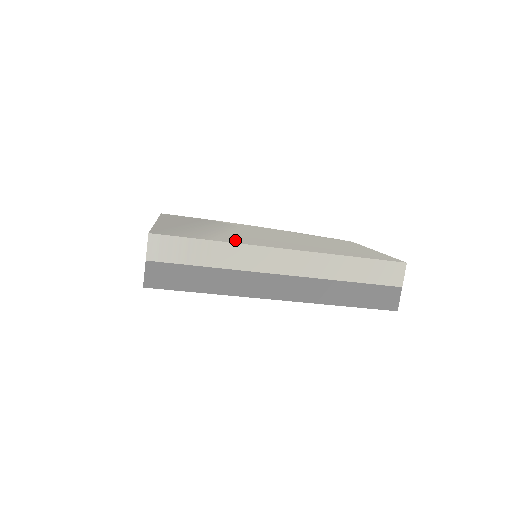
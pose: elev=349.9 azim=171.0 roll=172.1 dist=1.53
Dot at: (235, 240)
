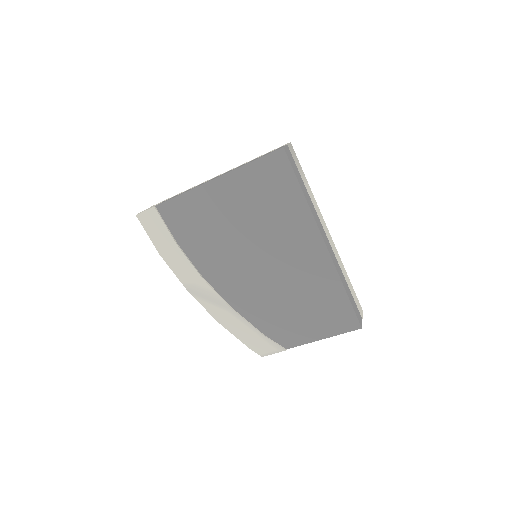
Dot at: occluded
